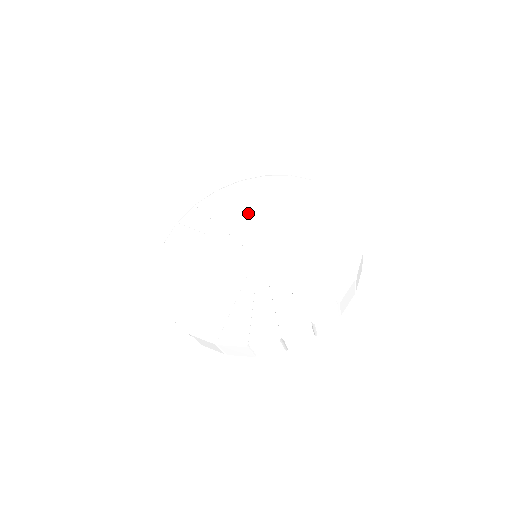
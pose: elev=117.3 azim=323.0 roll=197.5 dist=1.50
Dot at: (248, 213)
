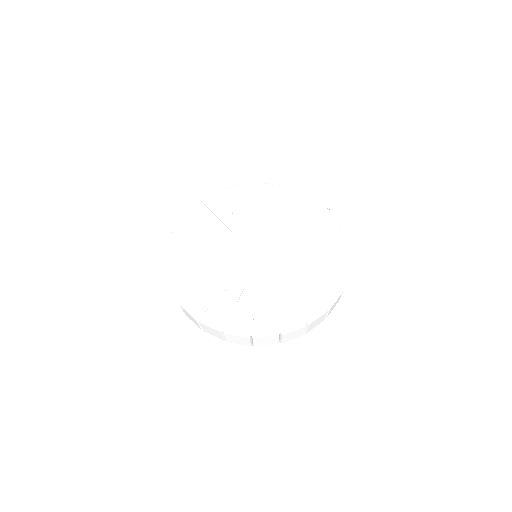
Dot at: (284, 224)
